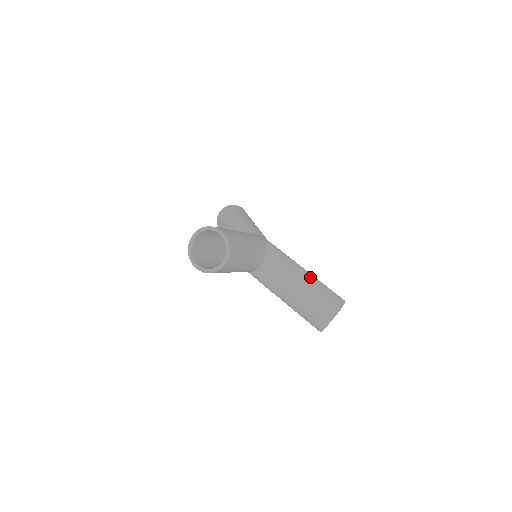
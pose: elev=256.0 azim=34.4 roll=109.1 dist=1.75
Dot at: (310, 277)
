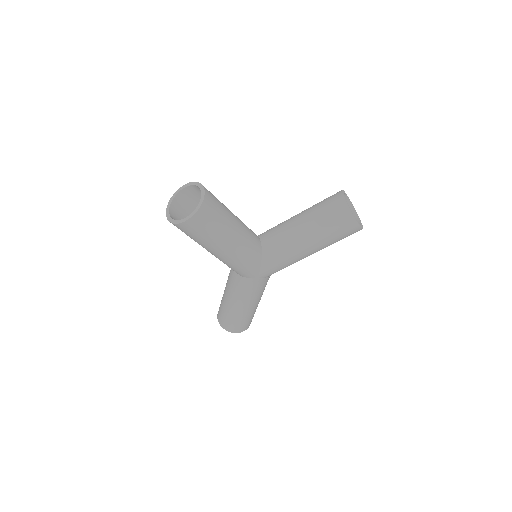
Dot at: occluded
